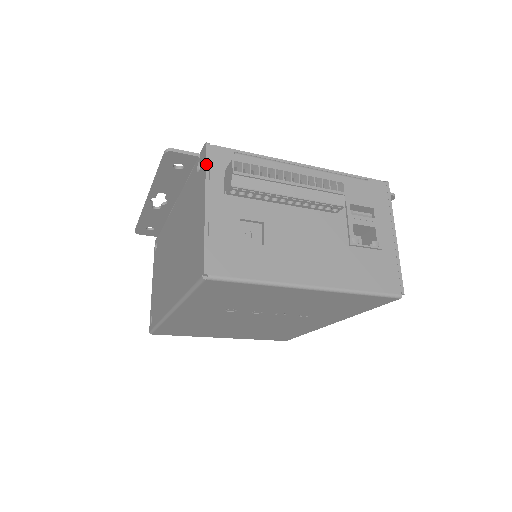
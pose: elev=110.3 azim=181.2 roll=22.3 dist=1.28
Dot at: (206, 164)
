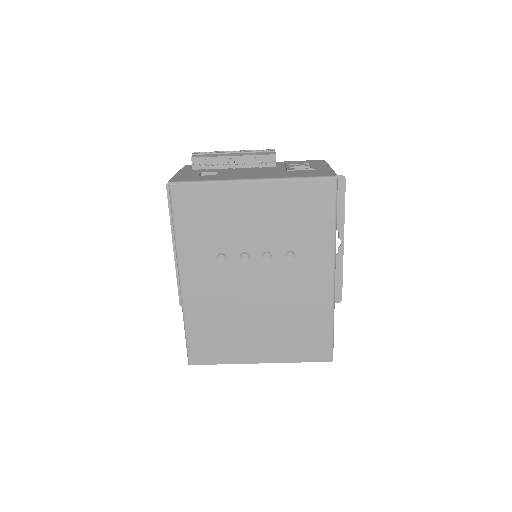
Dot at: (183, 167)
